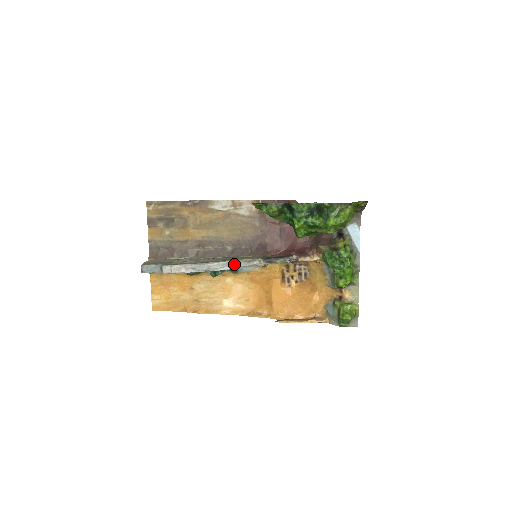
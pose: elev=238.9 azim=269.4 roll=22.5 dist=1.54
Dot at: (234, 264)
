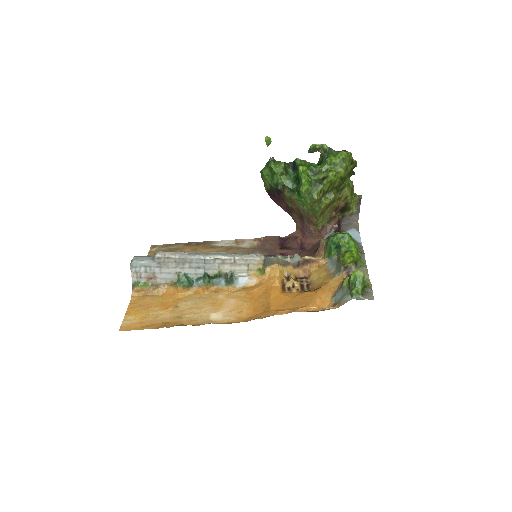
Dot at: (233, 254)
